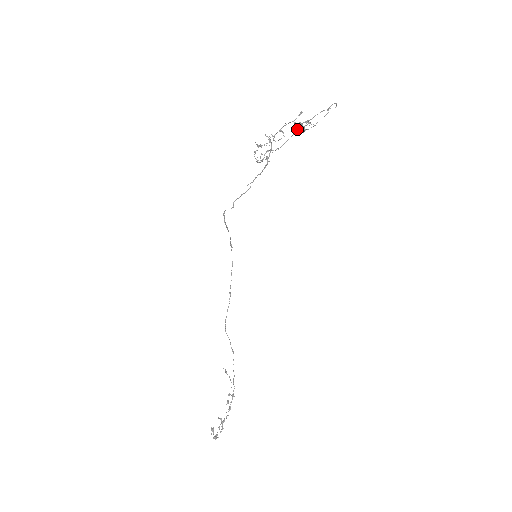
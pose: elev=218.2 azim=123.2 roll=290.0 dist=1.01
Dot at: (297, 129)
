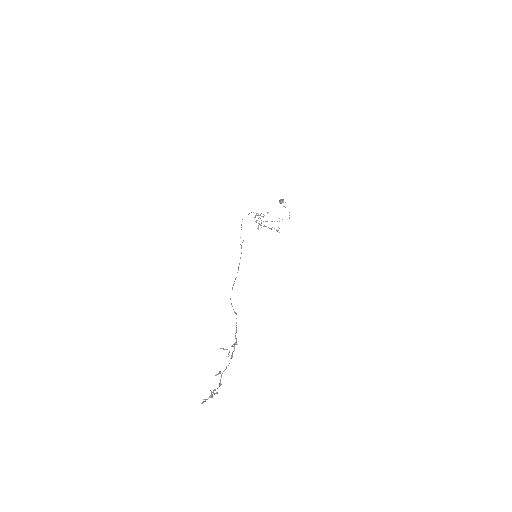
Dot at: (281, 199)
